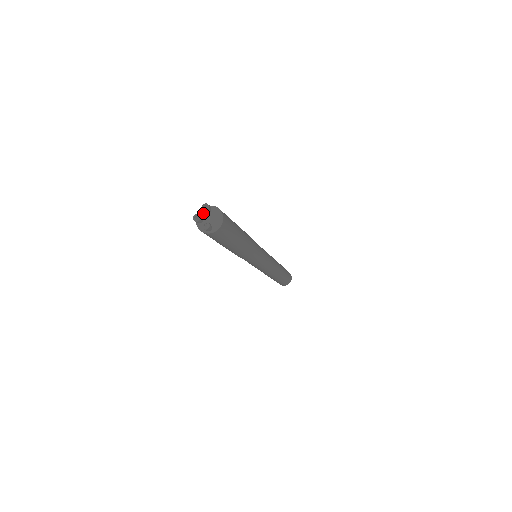
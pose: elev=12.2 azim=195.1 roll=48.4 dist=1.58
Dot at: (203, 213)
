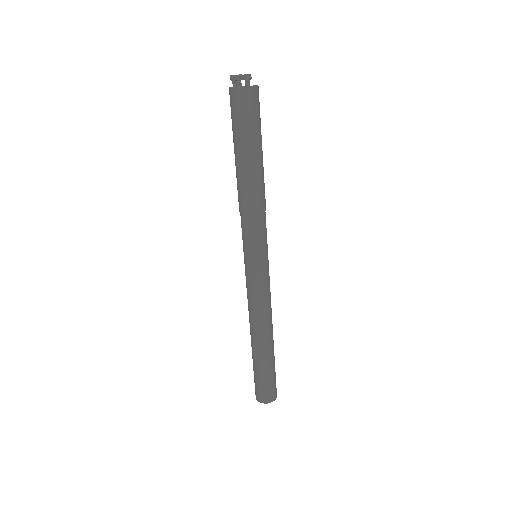
Dot at: occluded
